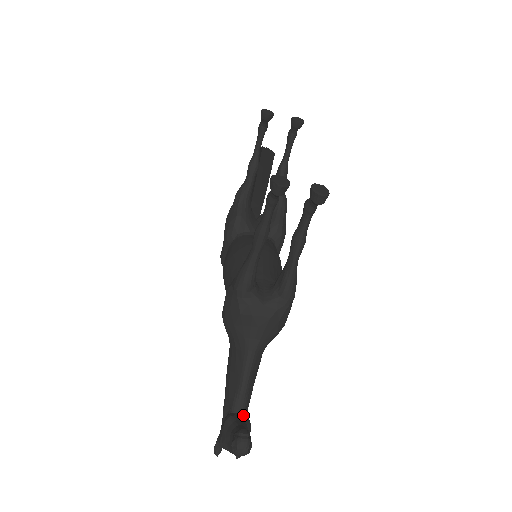
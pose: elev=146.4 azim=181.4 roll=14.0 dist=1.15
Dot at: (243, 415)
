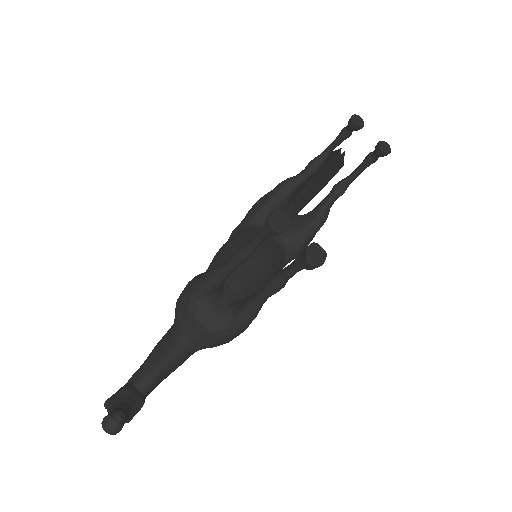
Dot at: (141, 394)
